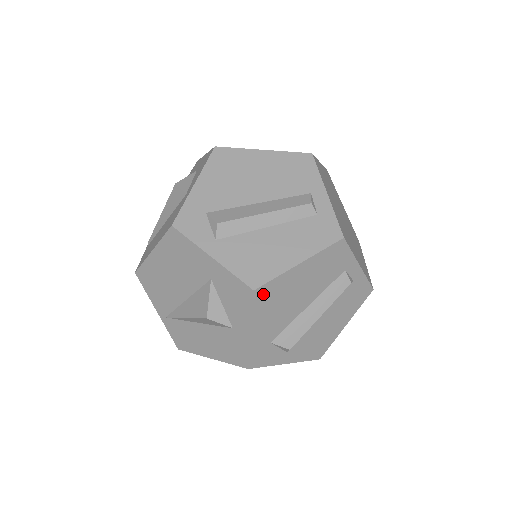
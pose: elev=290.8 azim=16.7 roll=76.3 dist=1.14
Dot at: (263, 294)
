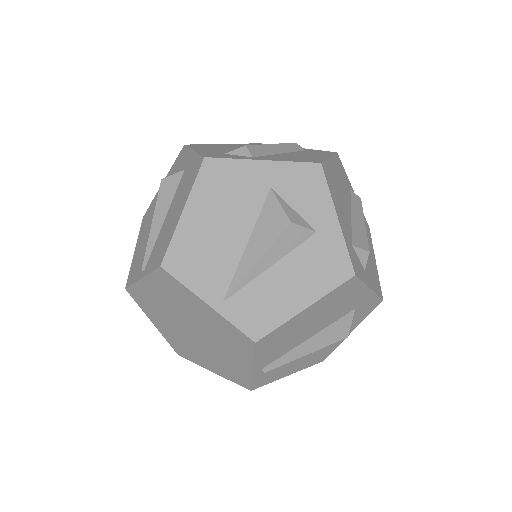
Dot at: (326, 174)
